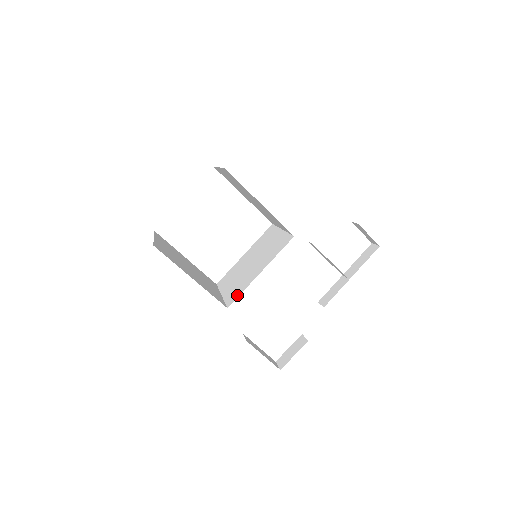
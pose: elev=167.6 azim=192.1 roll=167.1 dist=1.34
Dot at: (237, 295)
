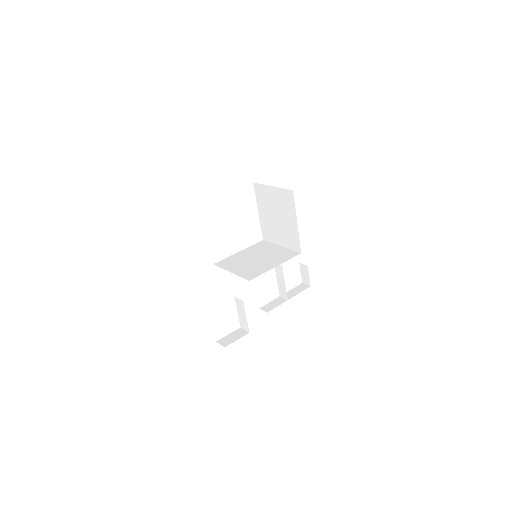
Dot at: (256, 275)
